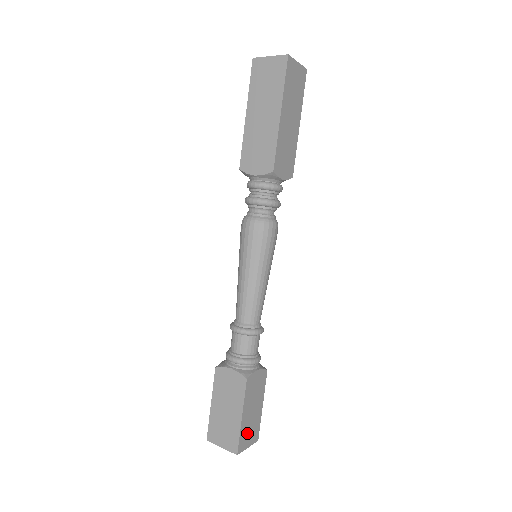
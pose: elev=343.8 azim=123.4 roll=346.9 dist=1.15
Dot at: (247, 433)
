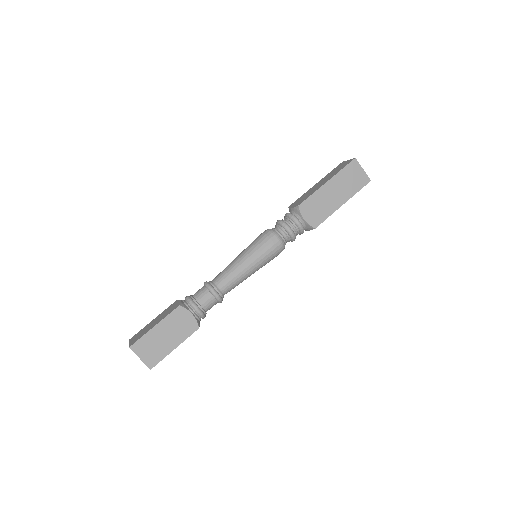
Dot at: (149, 346)
